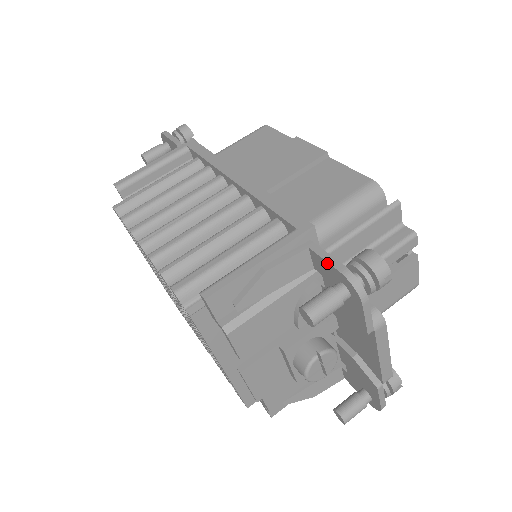
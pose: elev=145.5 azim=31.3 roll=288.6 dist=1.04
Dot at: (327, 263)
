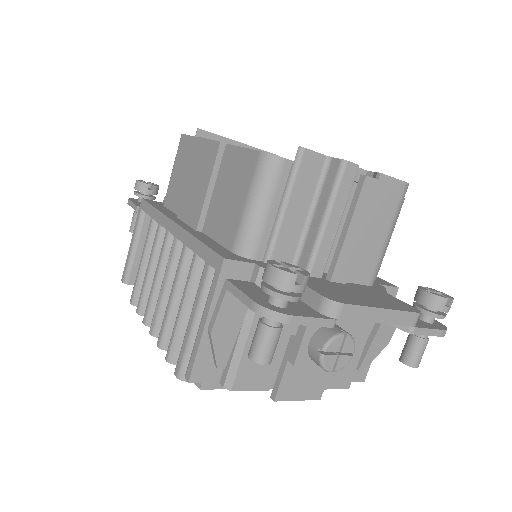
Dot at: (242, 301)
